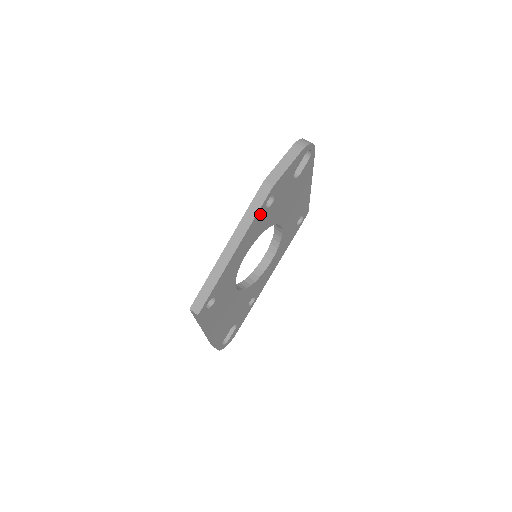
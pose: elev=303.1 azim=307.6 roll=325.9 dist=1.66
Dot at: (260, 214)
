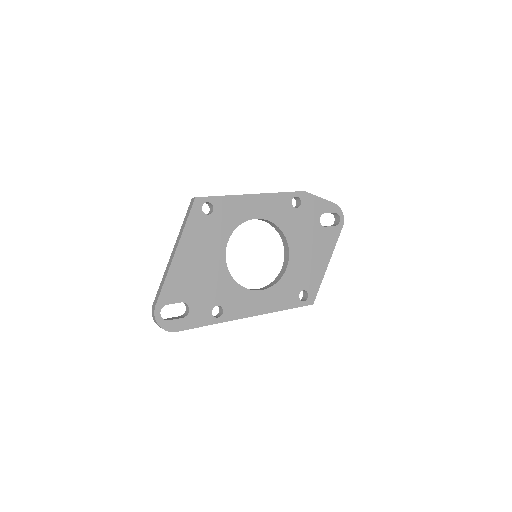
Dot at: (285, 199)
